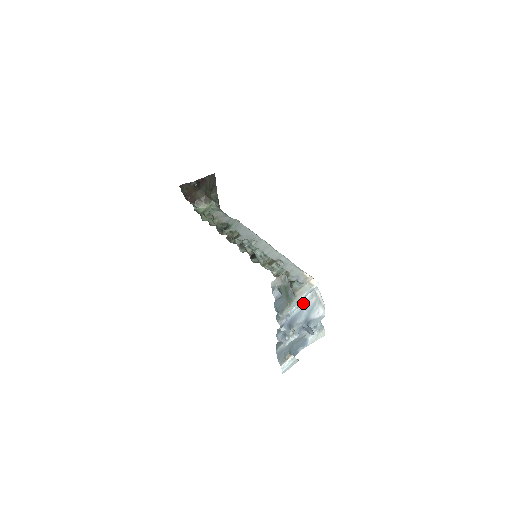
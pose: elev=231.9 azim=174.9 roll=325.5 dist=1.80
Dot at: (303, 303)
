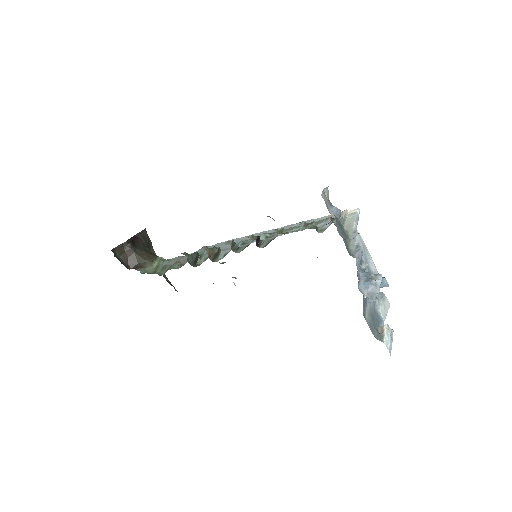
Dot at: occluded
